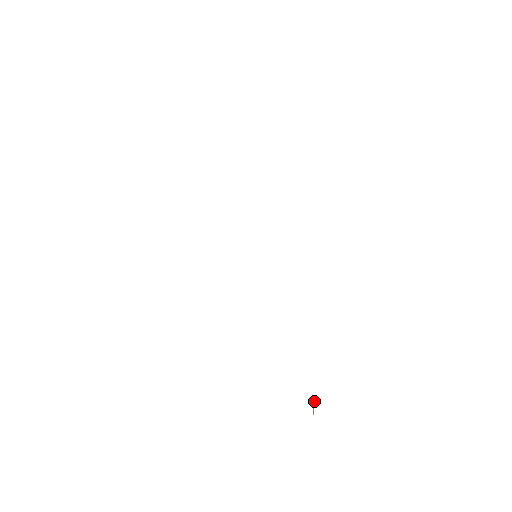
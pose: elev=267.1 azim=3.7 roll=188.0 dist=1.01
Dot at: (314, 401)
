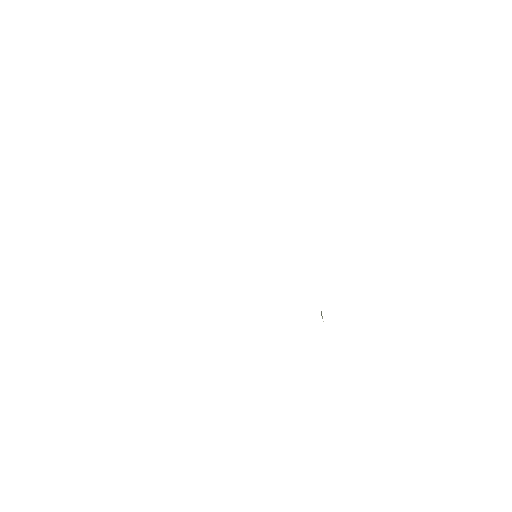
Dot at: occluded
